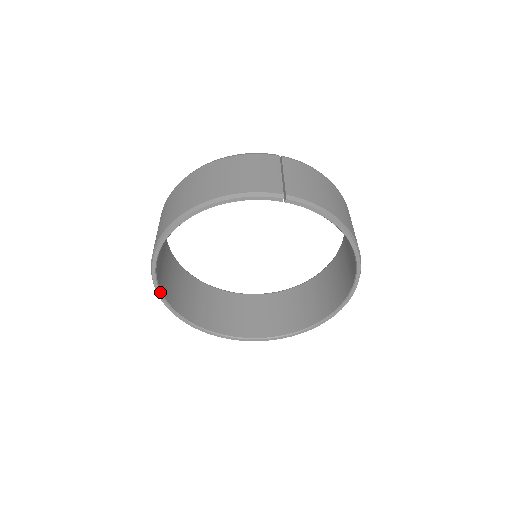
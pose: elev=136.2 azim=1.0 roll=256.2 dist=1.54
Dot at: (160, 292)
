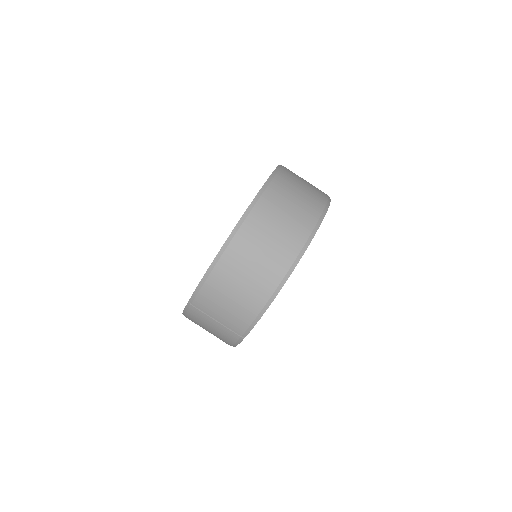
Dot at: occluded
